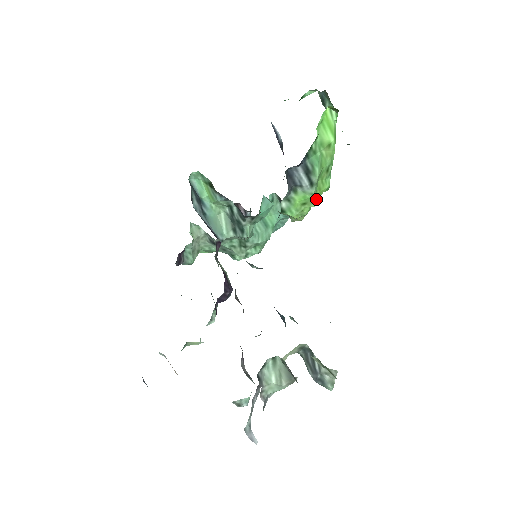
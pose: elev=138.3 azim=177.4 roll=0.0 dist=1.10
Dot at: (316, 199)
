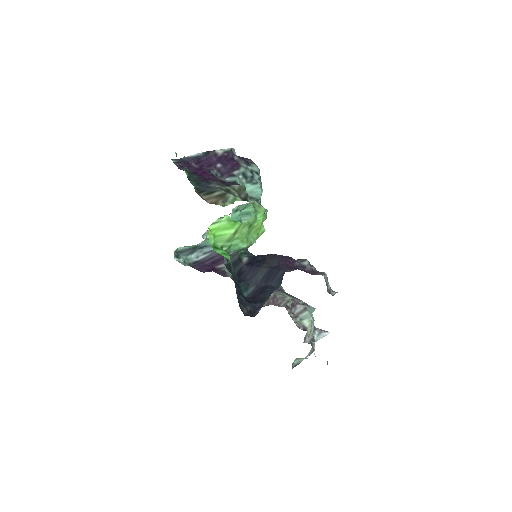
Dot at: (261, 231)
